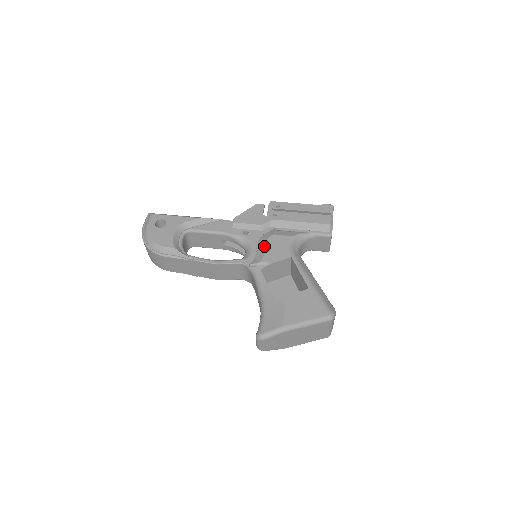
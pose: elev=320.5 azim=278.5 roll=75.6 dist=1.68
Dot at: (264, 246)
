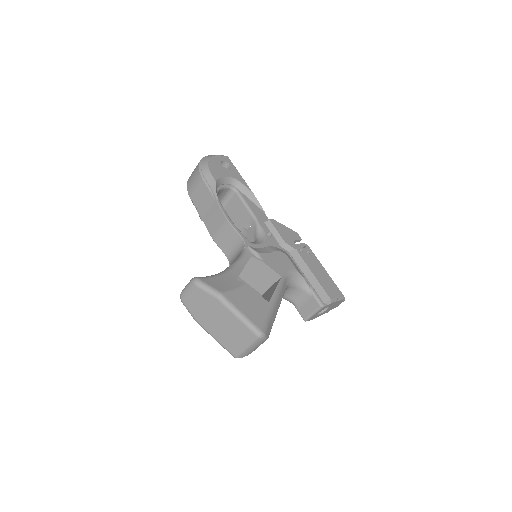
Dot at: (272, 251)
